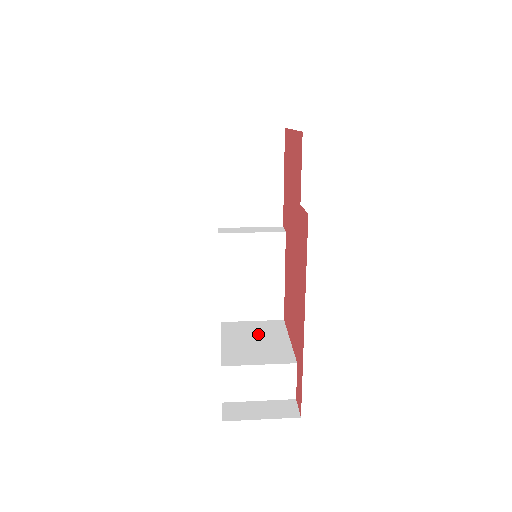
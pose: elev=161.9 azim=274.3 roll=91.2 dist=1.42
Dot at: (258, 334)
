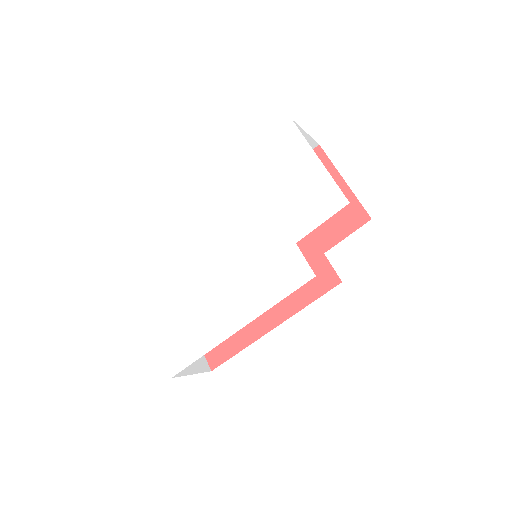
Dot at: occluded
